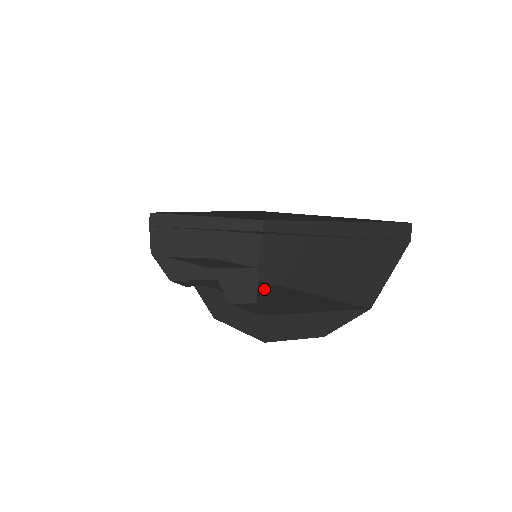
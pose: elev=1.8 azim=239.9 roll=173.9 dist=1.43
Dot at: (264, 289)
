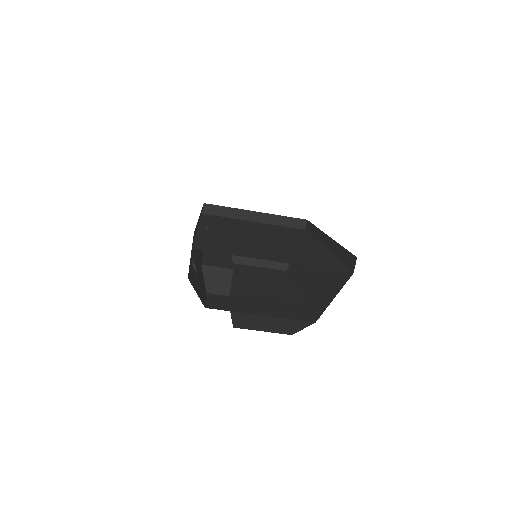
Dot at: (269, 283)
